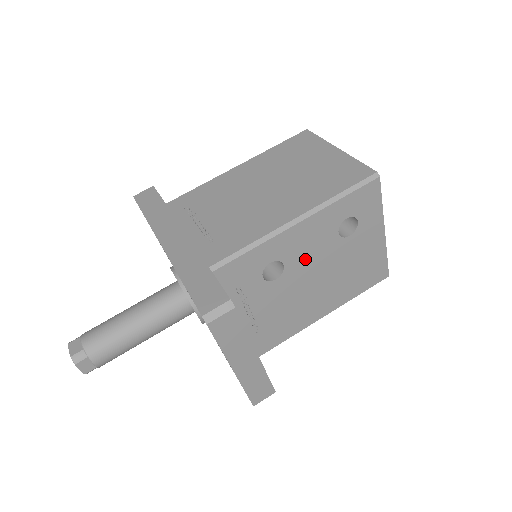
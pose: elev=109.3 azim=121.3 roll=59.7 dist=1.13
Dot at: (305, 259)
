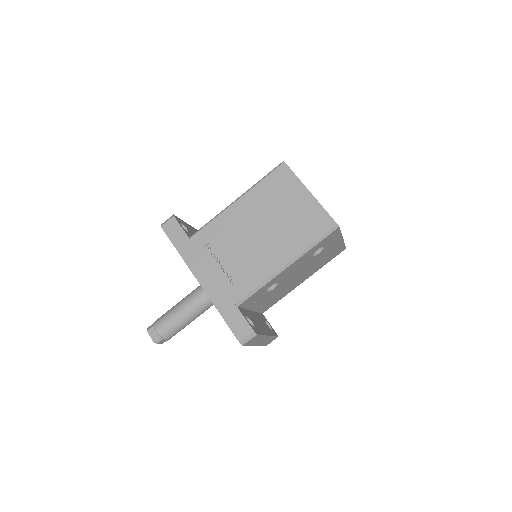
Dot at: (292, 274)
